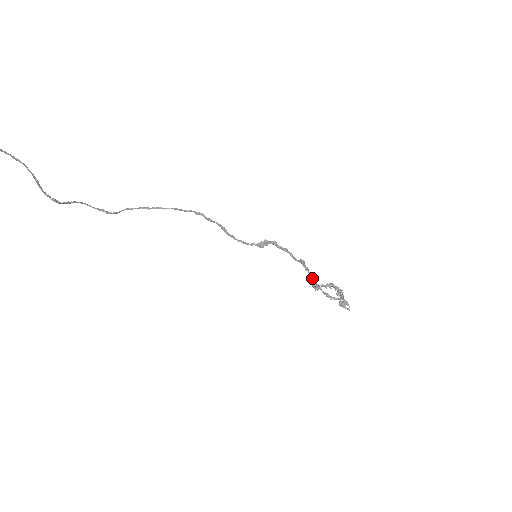
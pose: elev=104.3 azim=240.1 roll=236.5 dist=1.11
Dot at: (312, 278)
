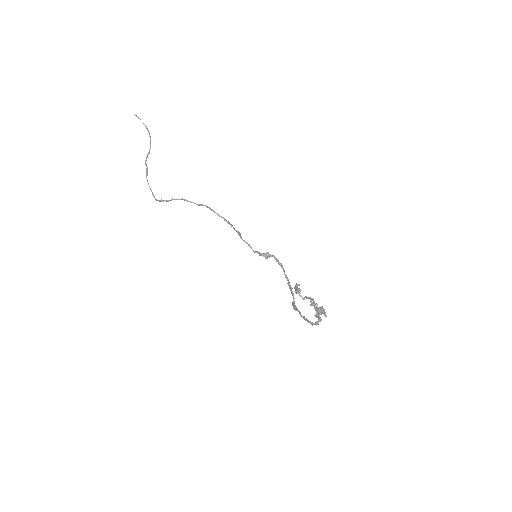
Dot at: occluded
